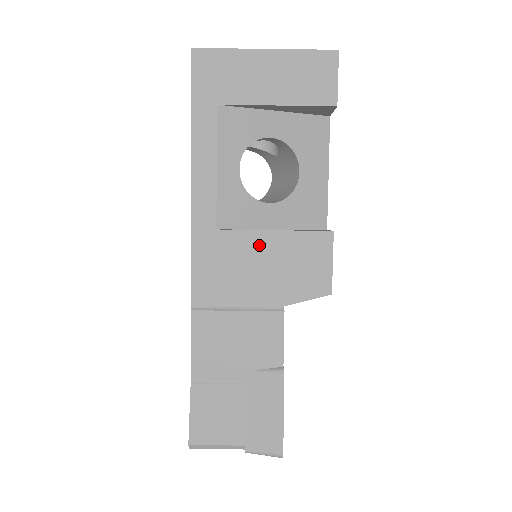
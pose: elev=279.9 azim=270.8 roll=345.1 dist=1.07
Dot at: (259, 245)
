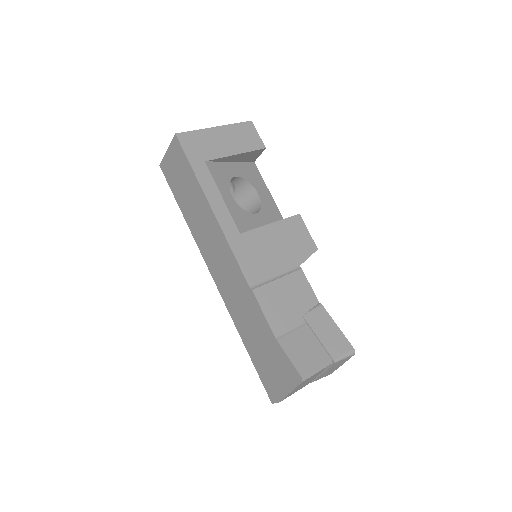
Dot at: (268, 235)
